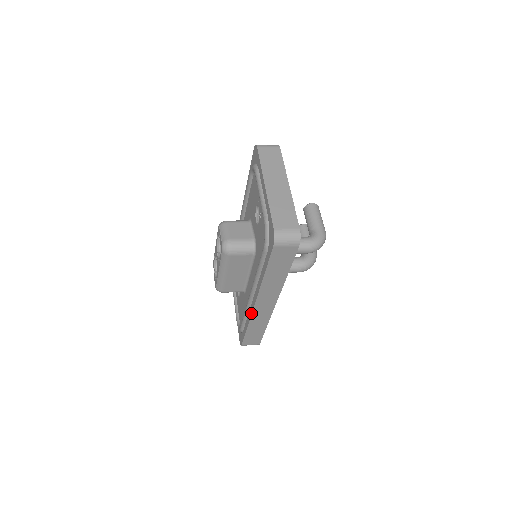
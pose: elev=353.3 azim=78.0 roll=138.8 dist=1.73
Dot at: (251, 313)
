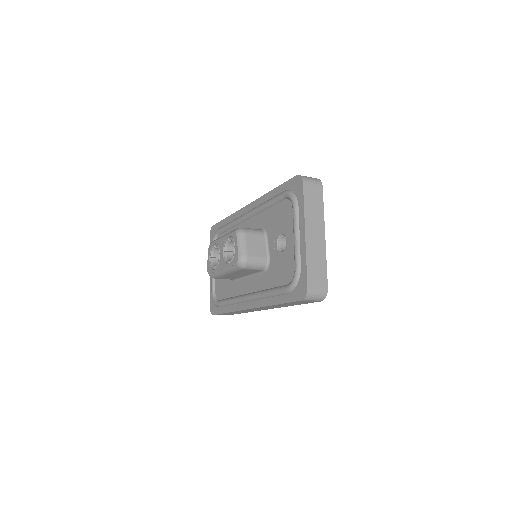
Dot at: (241, 309)
